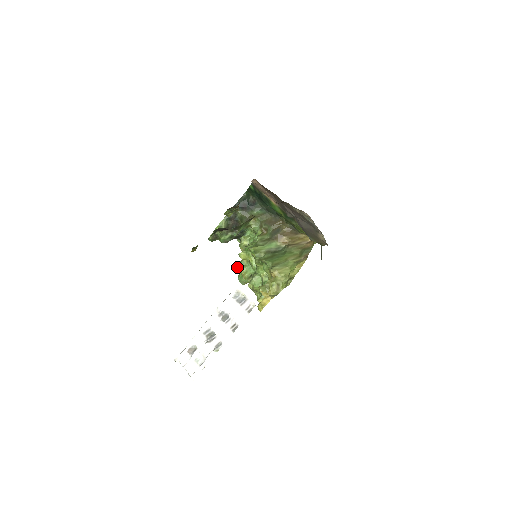
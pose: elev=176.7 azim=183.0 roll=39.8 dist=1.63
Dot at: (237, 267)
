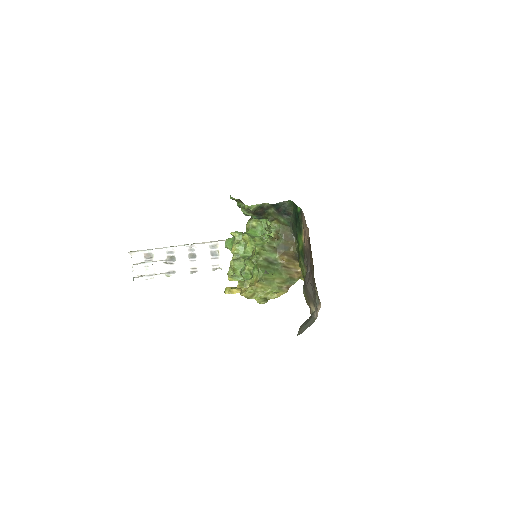
Dot at: (233, 235)
